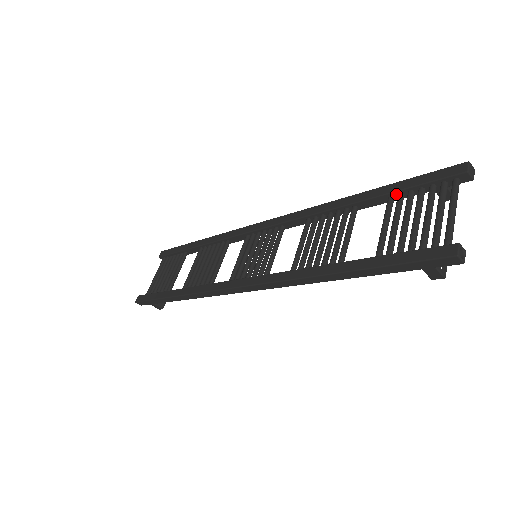
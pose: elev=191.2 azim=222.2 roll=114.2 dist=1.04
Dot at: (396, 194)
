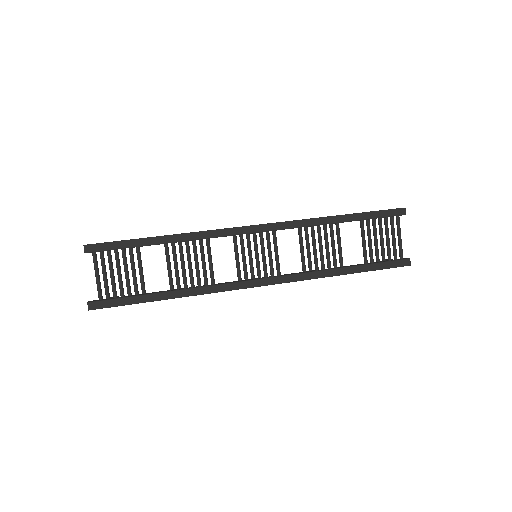
Dot at: (366, 220)
